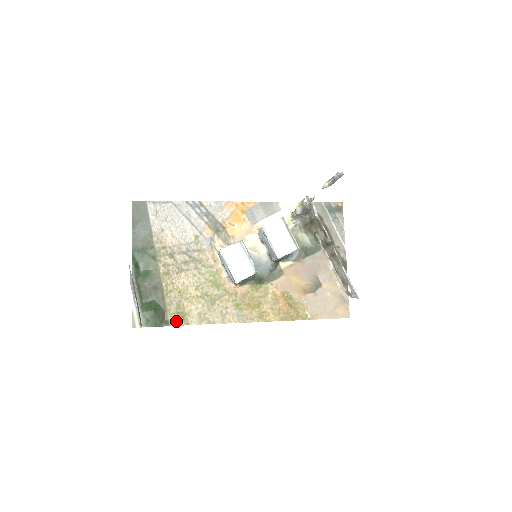
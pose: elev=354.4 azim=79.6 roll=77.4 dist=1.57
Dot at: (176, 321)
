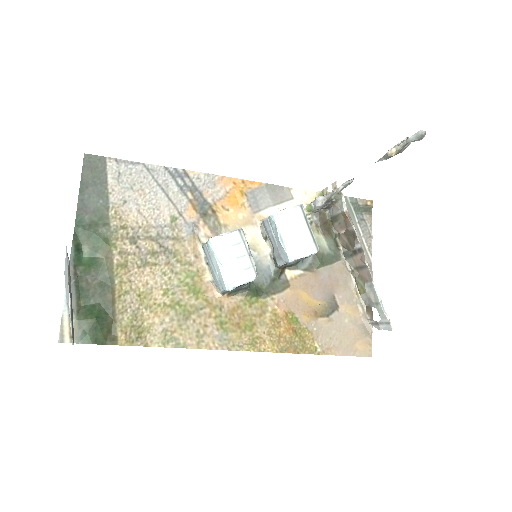
Dot at: (128, 338)
